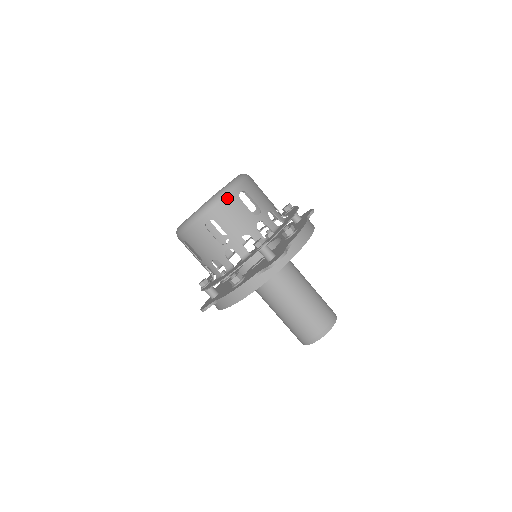
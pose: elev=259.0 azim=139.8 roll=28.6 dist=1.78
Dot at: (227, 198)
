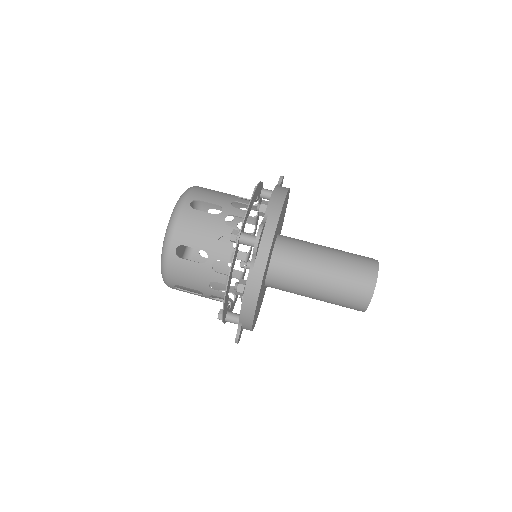
Dot at: (180, 216)
